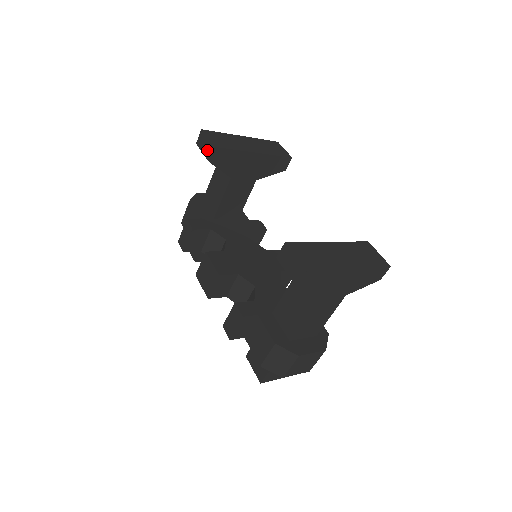
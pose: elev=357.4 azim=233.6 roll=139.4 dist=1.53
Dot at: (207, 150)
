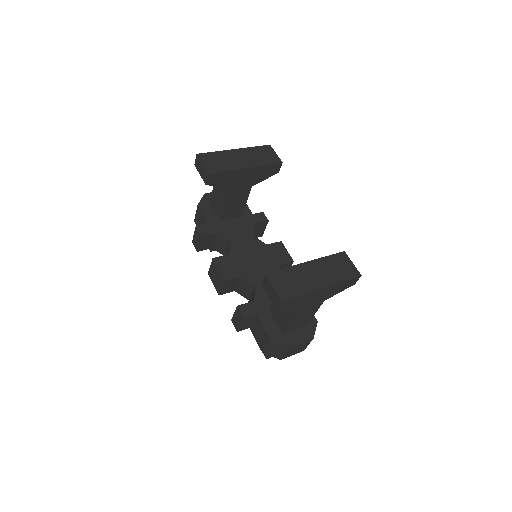
Dot at: (203, 174)
